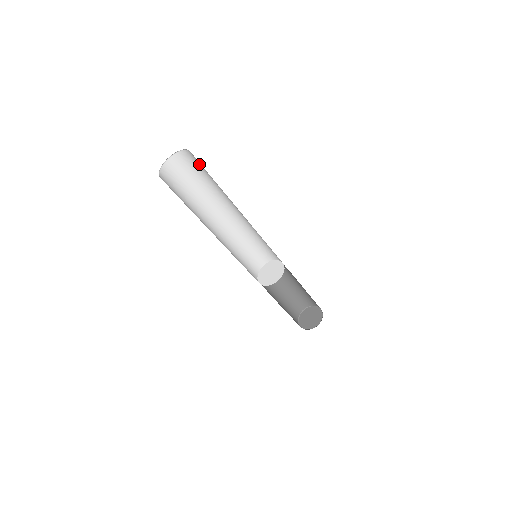
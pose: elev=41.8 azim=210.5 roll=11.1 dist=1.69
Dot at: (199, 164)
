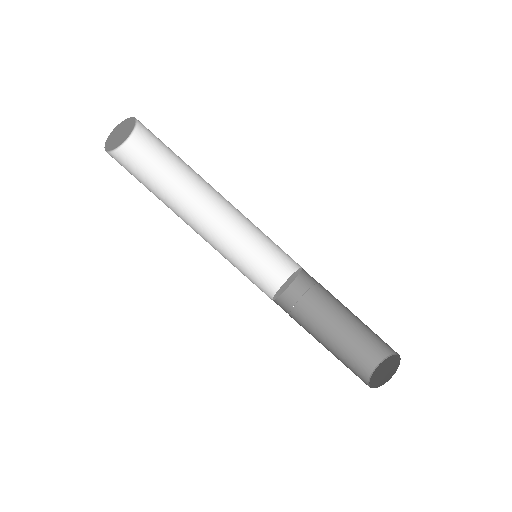
Dot at: occluded
